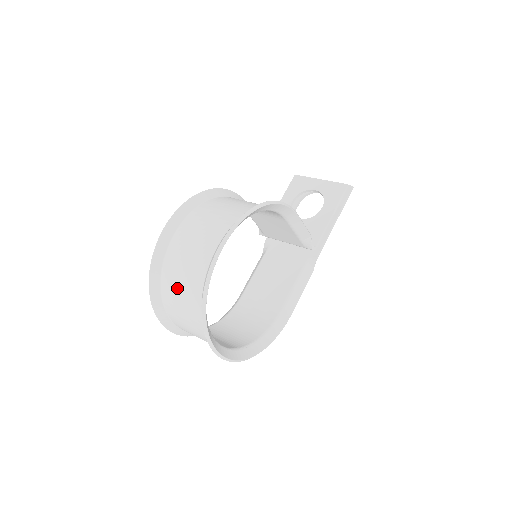
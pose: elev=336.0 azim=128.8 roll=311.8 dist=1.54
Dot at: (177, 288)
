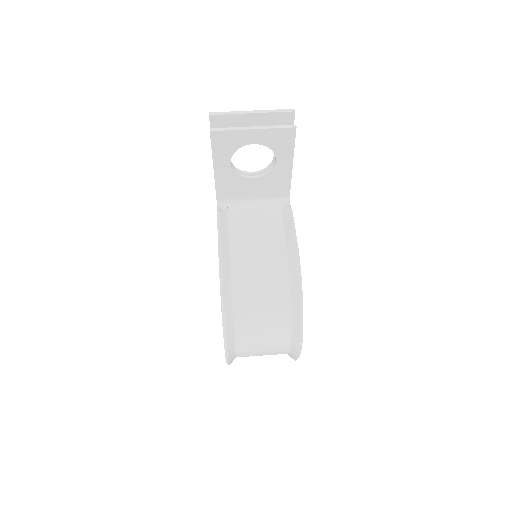
Dot at: occluded
